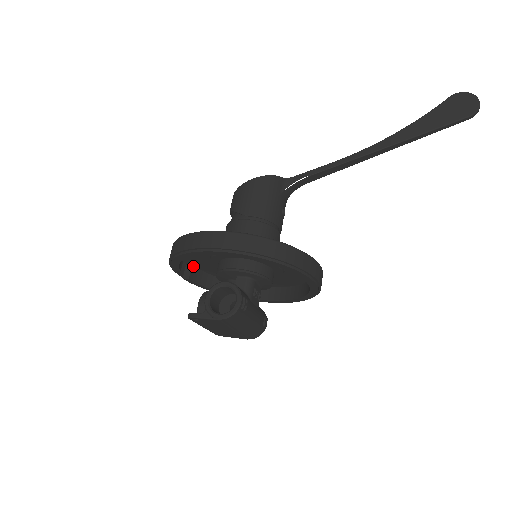
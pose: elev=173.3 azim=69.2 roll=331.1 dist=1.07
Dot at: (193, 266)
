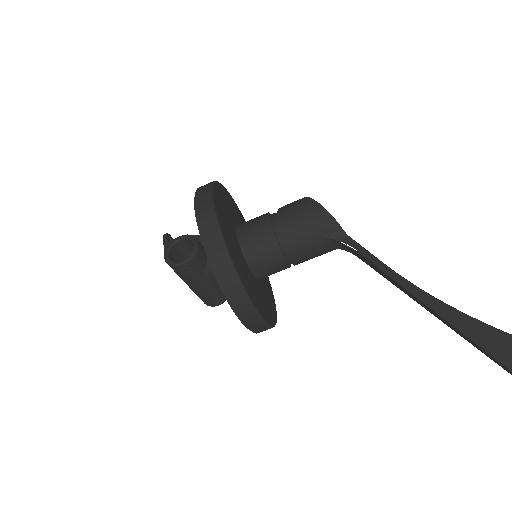
Dot at: occluded
